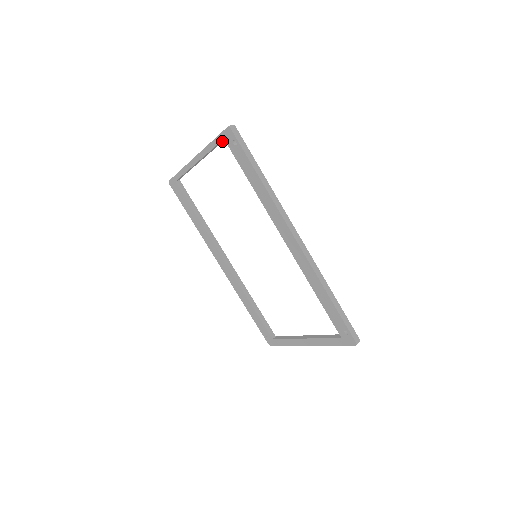
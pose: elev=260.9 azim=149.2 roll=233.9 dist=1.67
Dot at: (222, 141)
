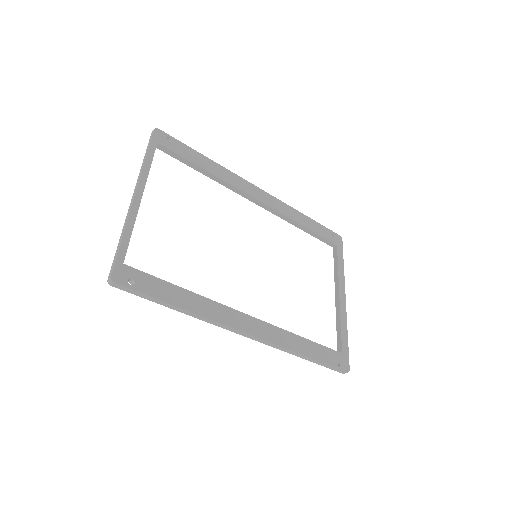
Dot at: (125, 252)
